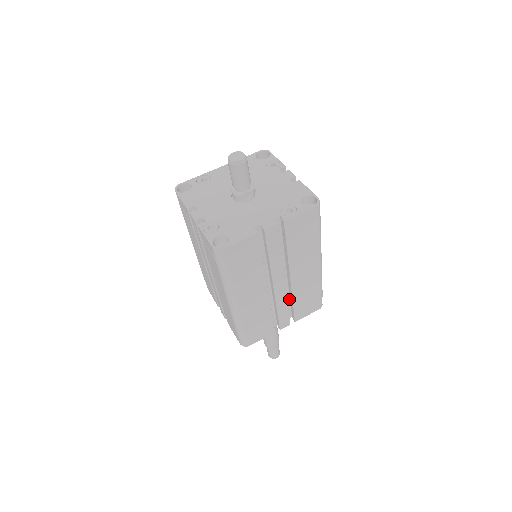
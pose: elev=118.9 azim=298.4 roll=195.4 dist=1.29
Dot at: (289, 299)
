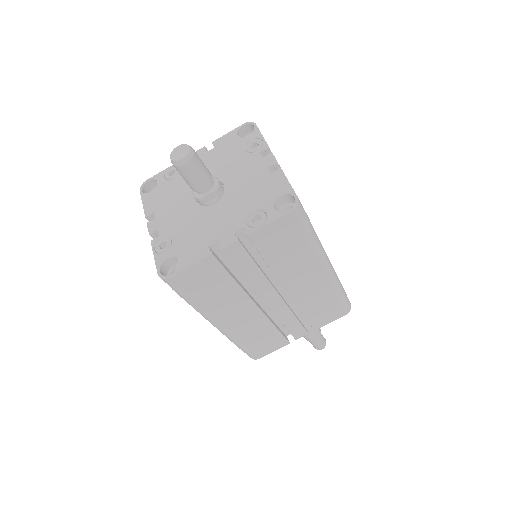
Dot at: occluded
